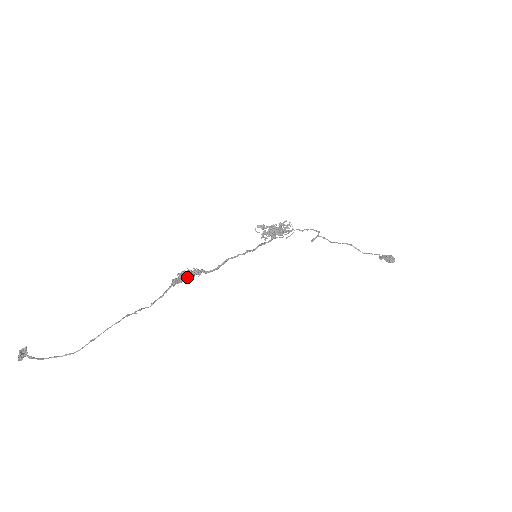
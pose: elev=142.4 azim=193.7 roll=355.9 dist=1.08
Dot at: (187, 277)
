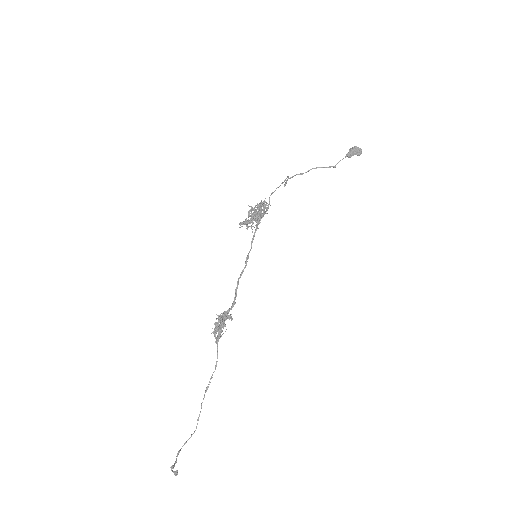
Dot at: occluded
